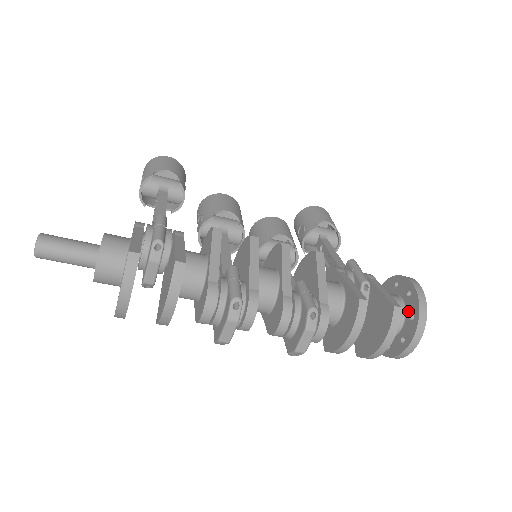
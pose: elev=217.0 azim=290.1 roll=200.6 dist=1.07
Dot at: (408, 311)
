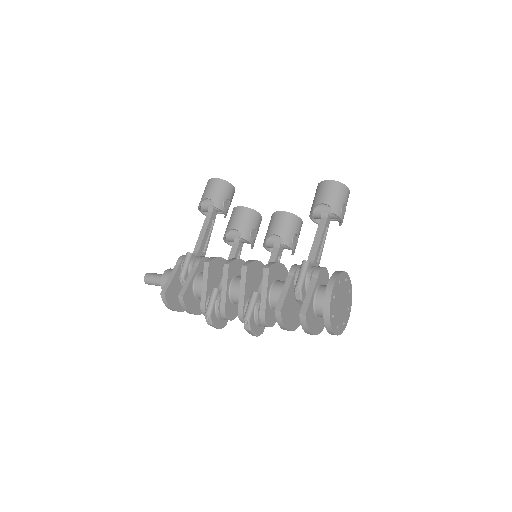
Dot at: occluded
